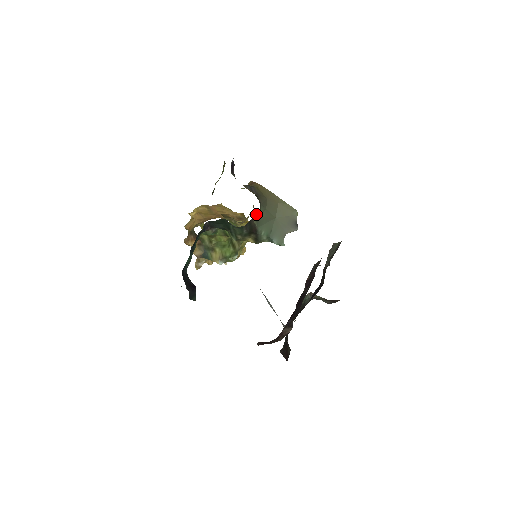
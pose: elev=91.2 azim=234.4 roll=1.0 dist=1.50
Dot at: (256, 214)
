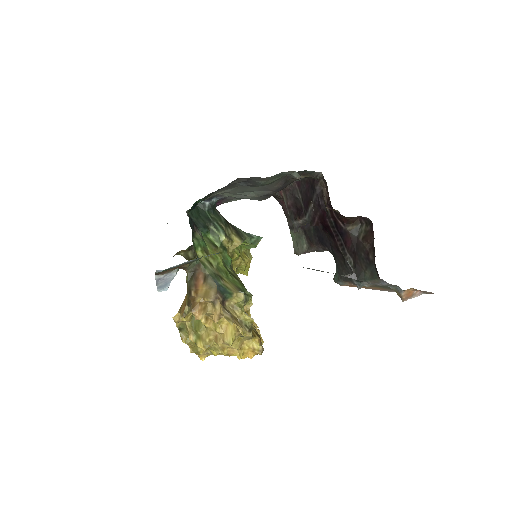
Dot at: occluded
